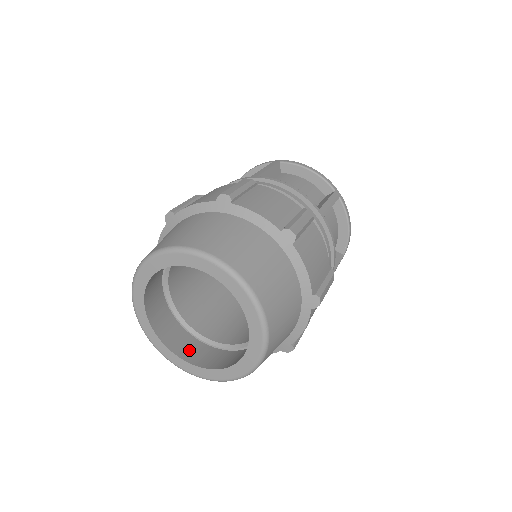
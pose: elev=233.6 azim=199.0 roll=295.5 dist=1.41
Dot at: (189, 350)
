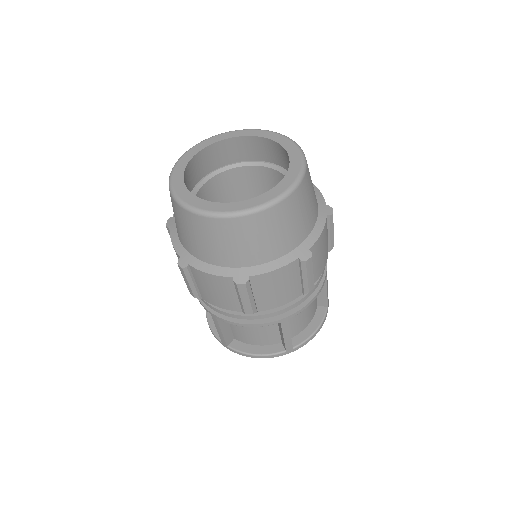
Dot at: occluded
